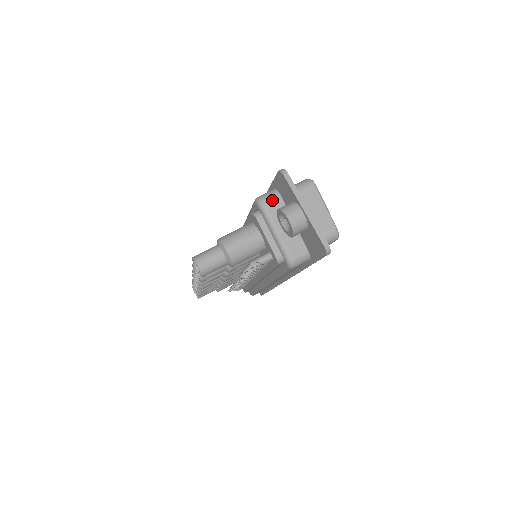
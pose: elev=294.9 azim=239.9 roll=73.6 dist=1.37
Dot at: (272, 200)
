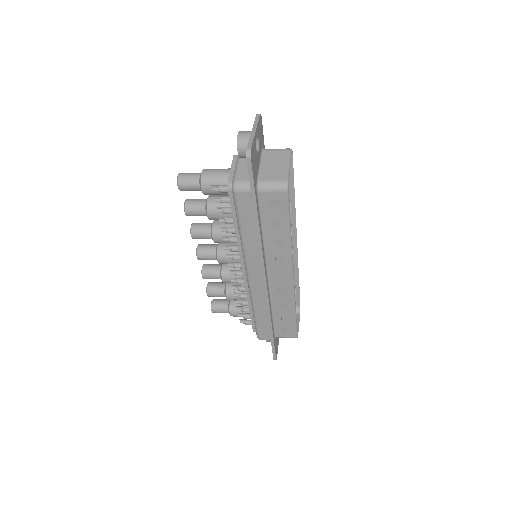
Dot at: occluded
